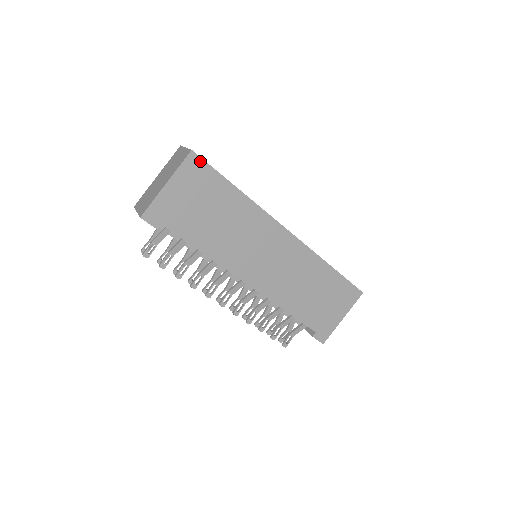
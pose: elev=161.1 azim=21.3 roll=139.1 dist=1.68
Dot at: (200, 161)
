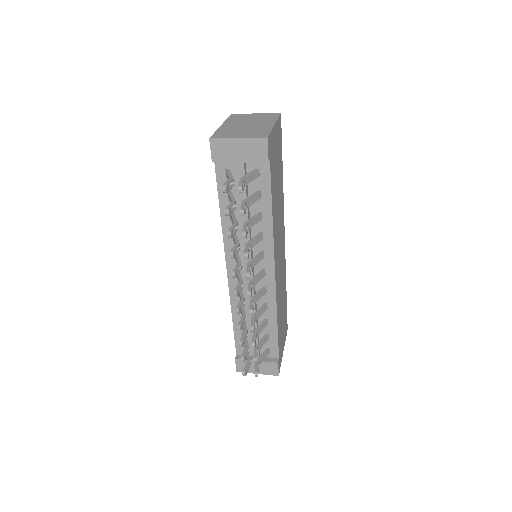
Dot at: occluded
